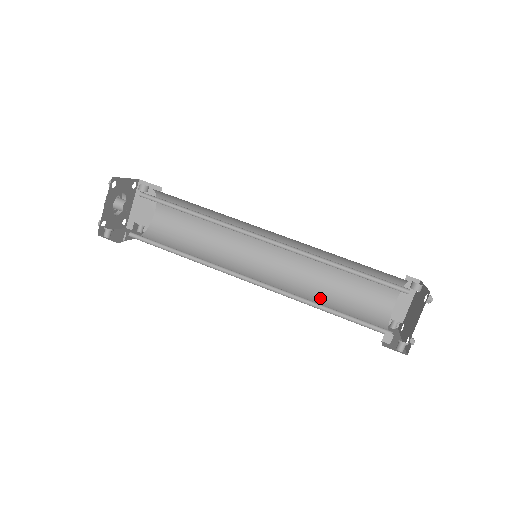
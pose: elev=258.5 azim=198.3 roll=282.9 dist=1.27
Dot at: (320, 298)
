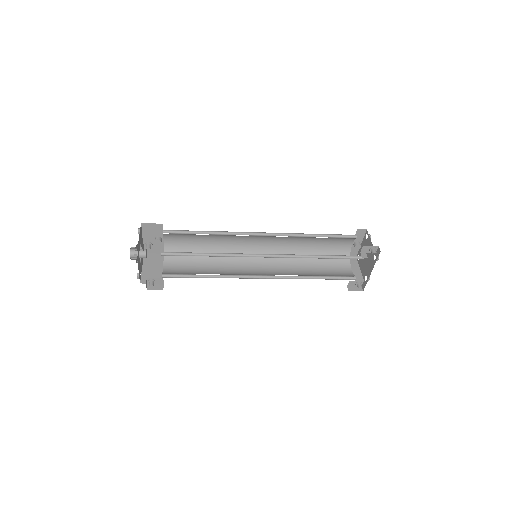
Dot at: (308, 275)
